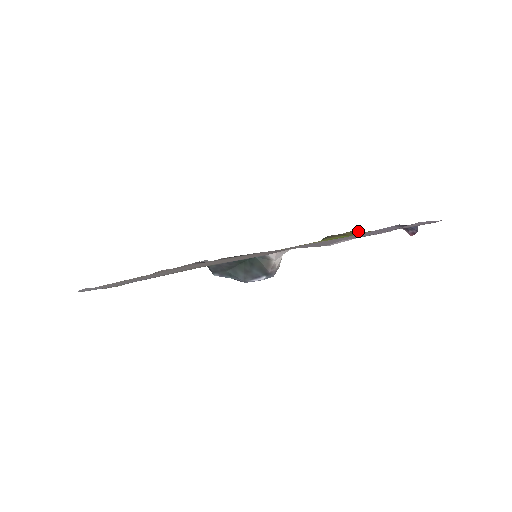
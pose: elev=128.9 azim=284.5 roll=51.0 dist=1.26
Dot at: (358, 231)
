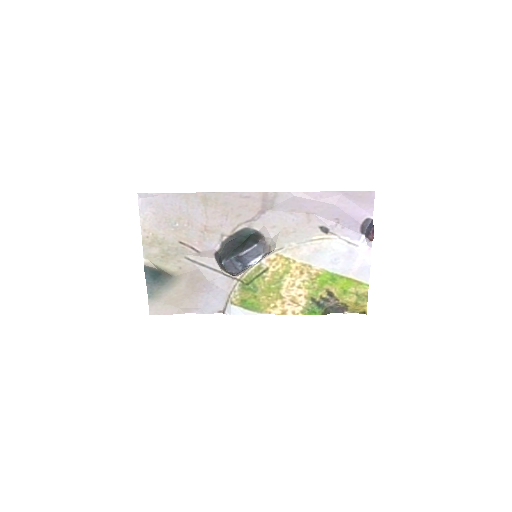
Dot at: (360, 309)
